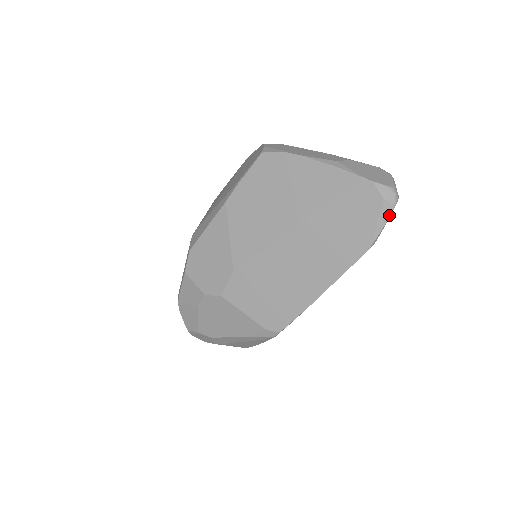
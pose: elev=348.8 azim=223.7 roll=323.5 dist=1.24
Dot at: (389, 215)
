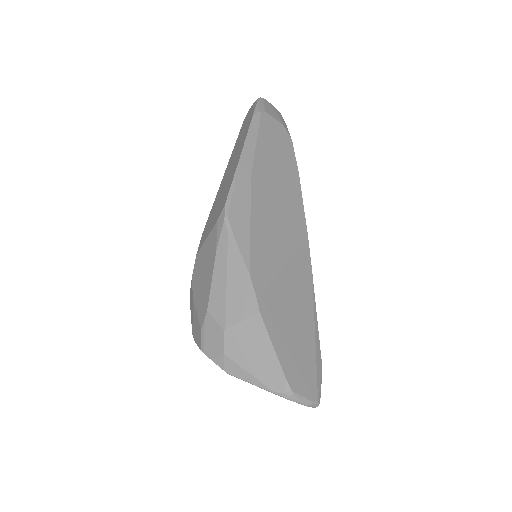
Dot at: (257, 101)
